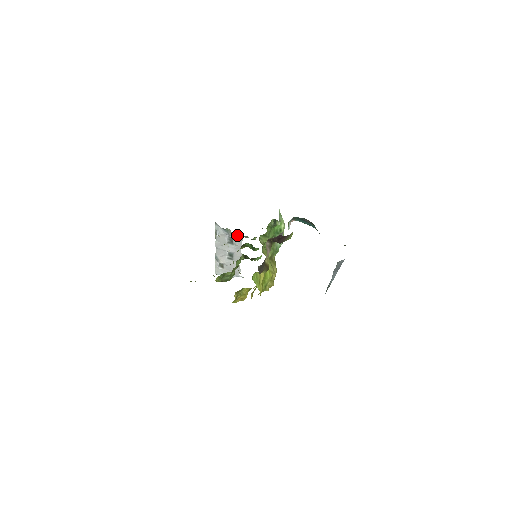
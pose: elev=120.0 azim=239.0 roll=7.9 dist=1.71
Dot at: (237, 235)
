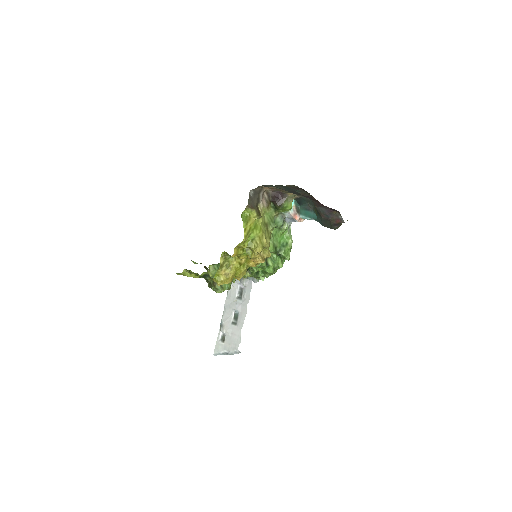
Dot at: (248, 282)
